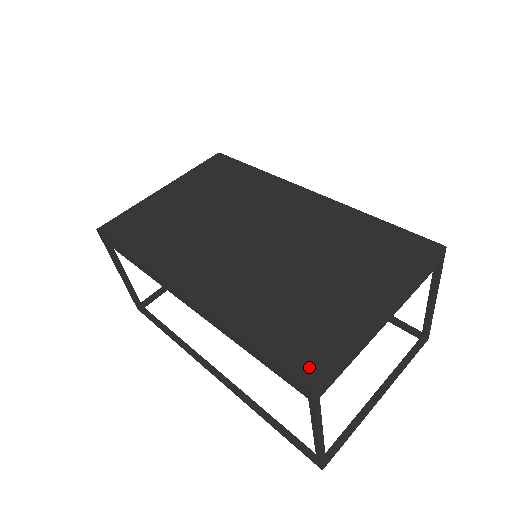
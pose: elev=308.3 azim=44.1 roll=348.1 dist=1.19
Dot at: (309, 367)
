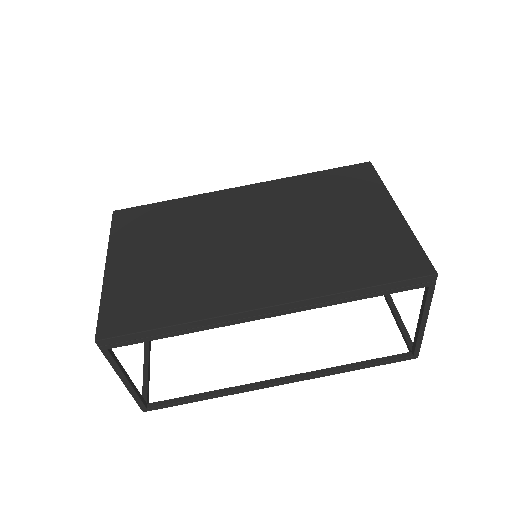
Dot at: (415, 266)
